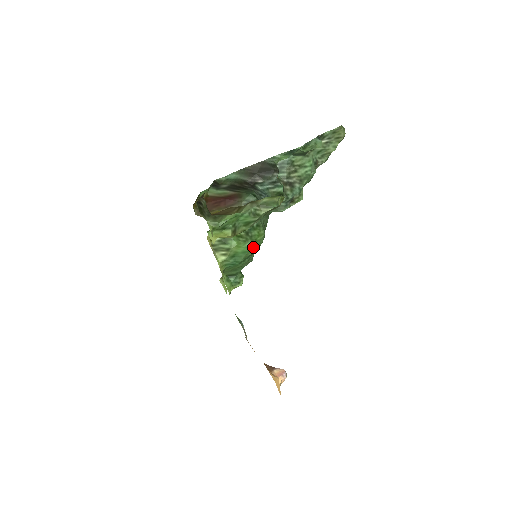
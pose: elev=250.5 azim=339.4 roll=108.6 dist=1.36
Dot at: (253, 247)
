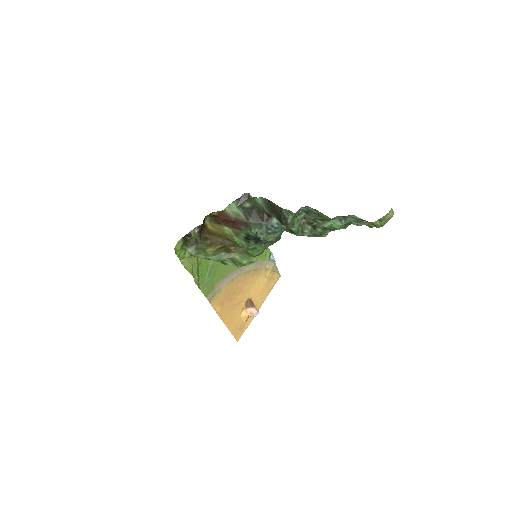
Dot at: occluded
